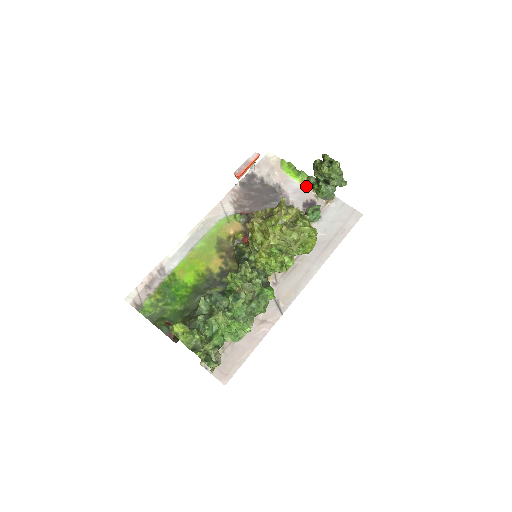
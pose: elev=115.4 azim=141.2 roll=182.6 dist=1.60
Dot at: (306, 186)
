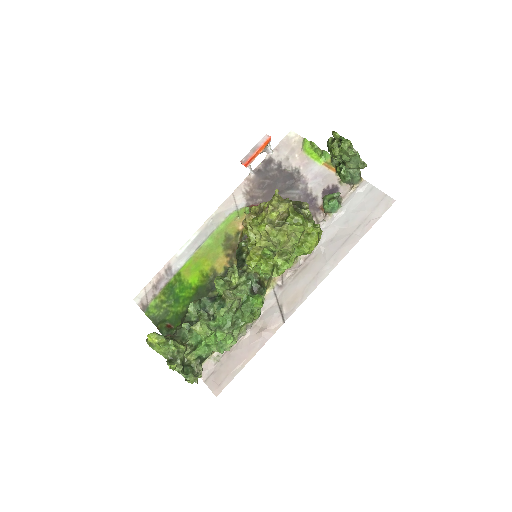
Dot at: (329, 169)
